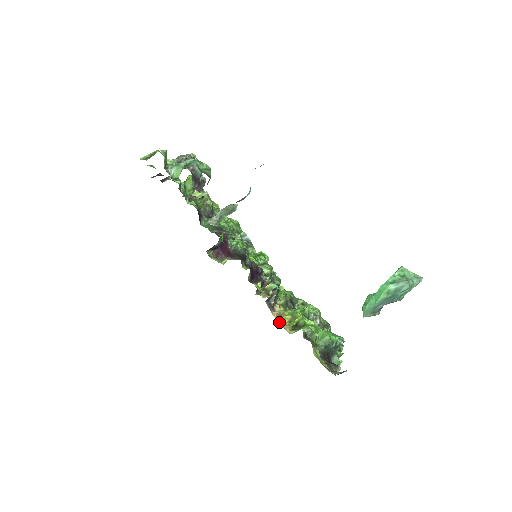
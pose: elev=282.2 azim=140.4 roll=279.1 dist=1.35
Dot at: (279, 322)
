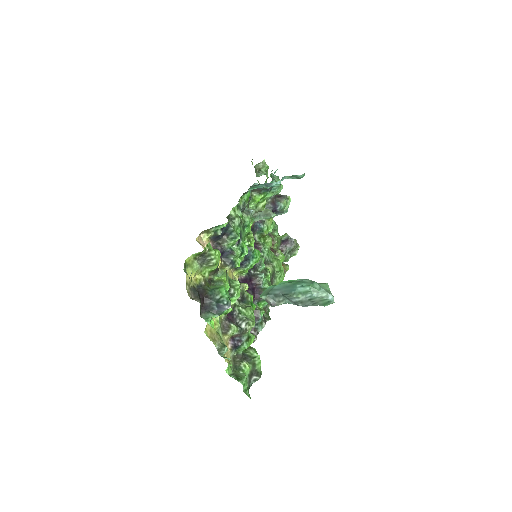
Dot at: (203, 241)
